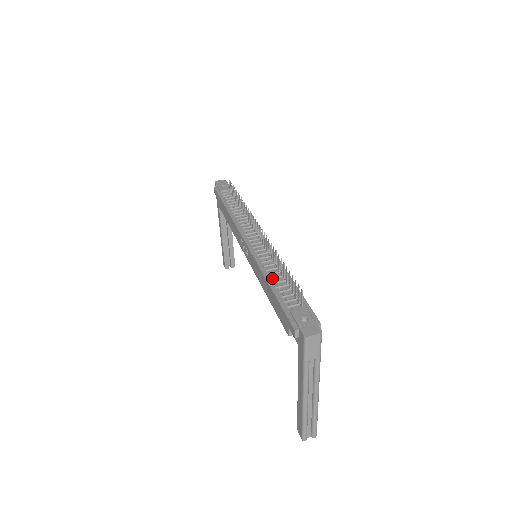
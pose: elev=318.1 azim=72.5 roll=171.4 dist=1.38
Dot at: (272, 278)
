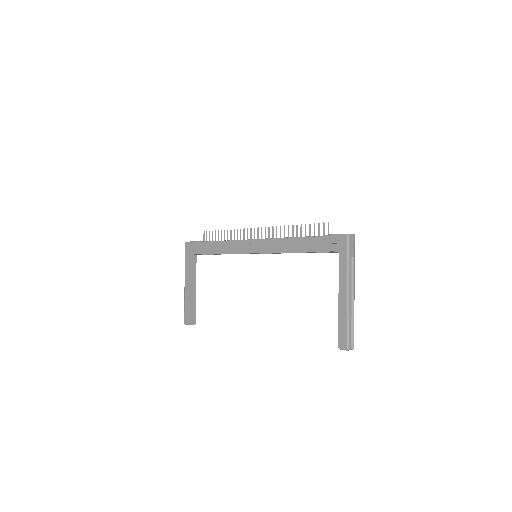
Dot at: (294, 237)
